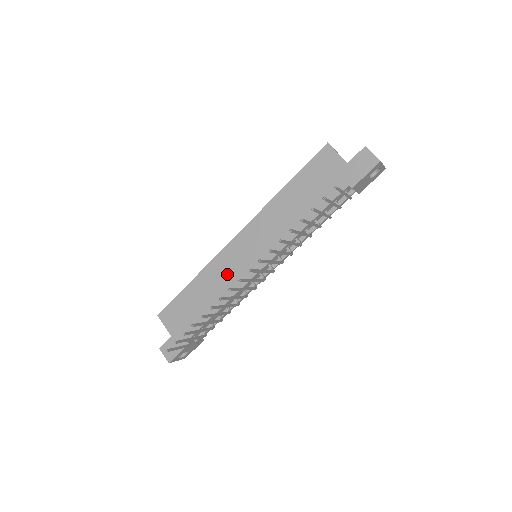
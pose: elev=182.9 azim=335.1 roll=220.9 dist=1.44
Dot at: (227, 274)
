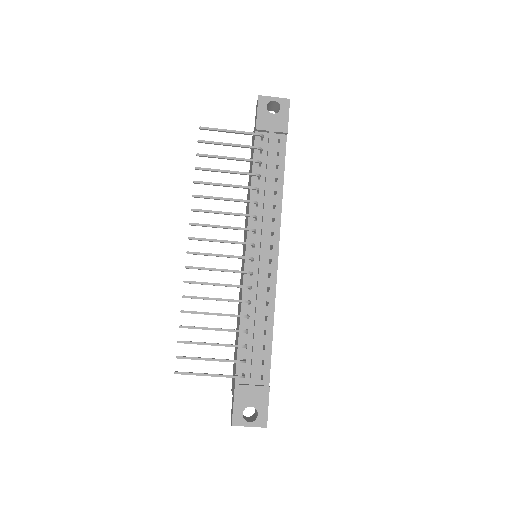
Dot at: occluded
